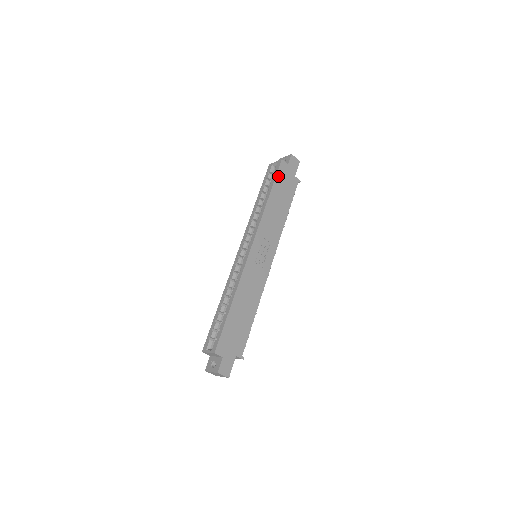
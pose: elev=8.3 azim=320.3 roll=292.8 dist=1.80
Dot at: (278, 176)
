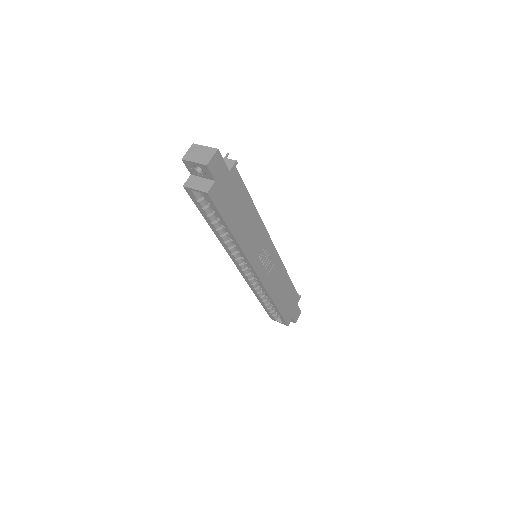
Dot at: (221, 209)
